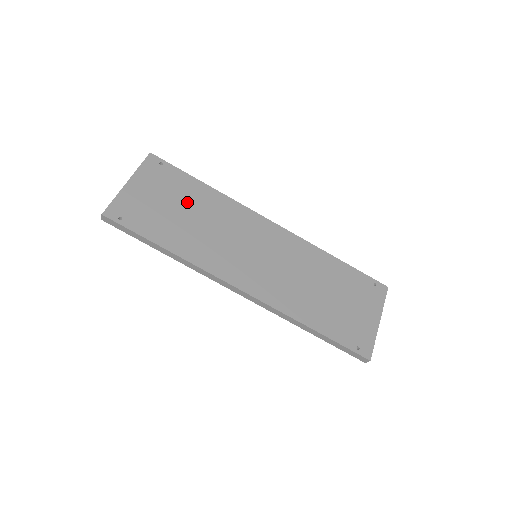
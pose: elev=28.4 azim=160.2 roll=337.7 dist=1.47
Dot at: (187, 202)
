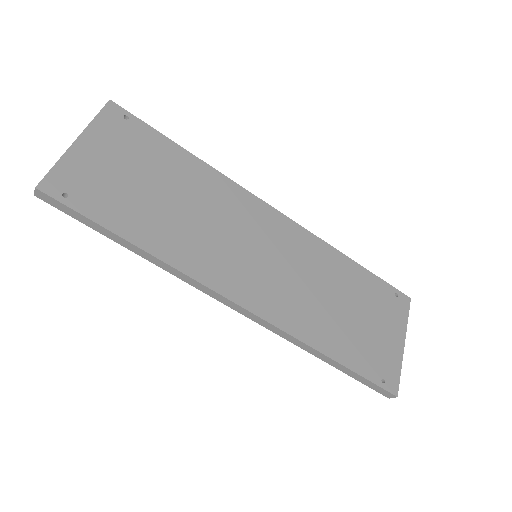
Dot at: (164, 176)
